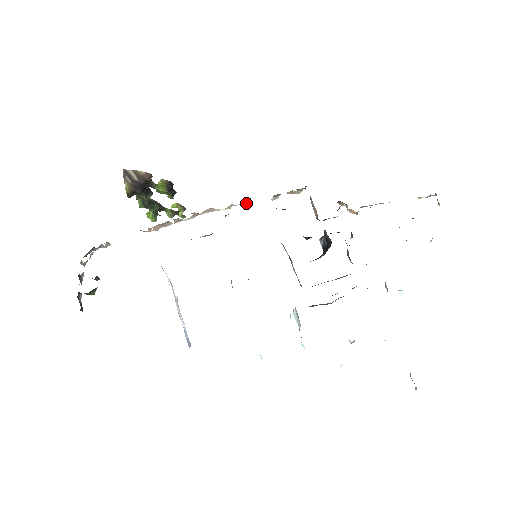
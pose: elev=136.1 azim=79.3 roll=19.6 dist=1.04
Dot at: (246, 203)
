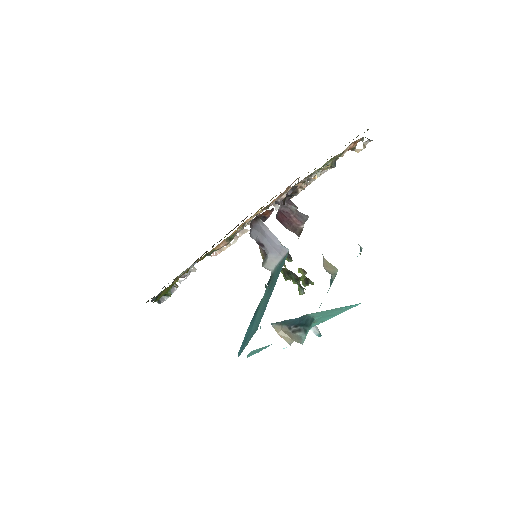
Dot at: occluded
